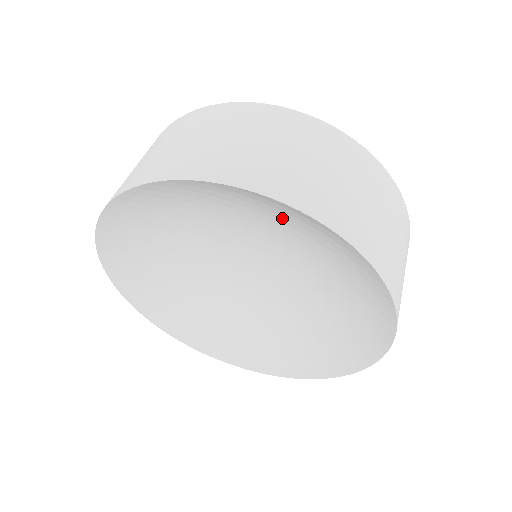
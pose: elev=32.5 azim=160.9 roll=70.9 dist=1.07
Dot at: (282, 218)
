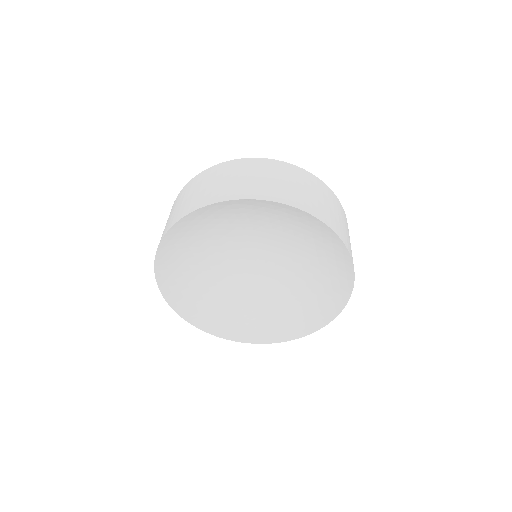
Dot at: (325, 260)
